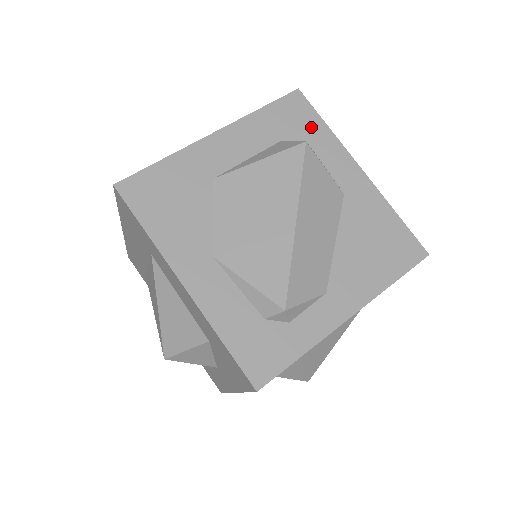
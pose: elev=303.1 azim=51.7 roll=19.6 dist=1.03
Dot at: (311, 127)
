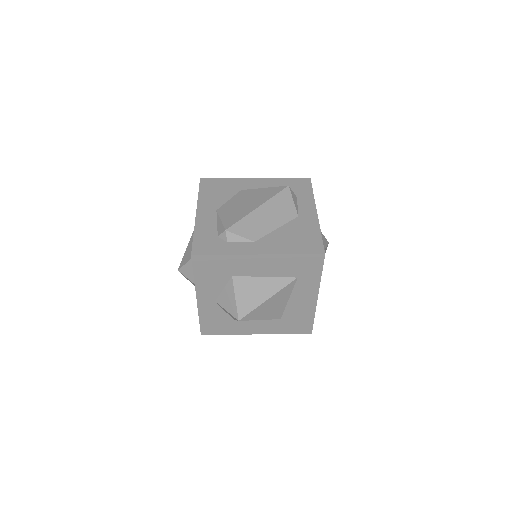
Dot at: (304, 191)
